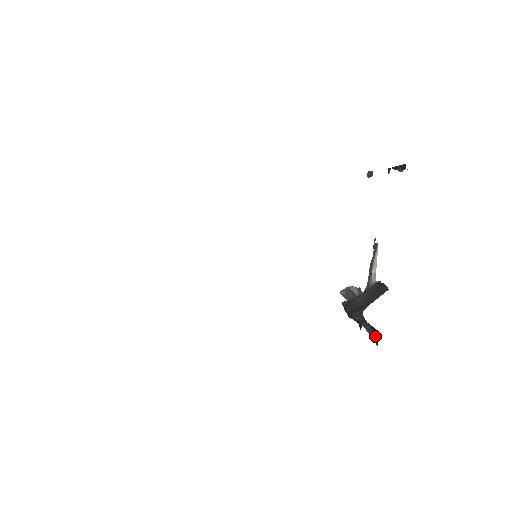
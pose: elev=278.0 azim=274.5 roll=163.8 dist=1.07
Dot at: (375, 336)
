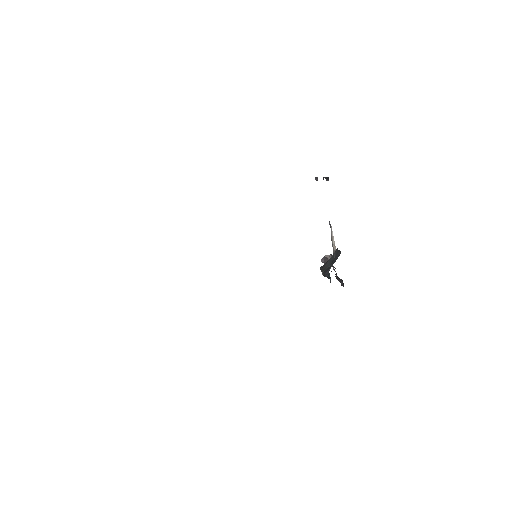
Dot at: (342, 283)
